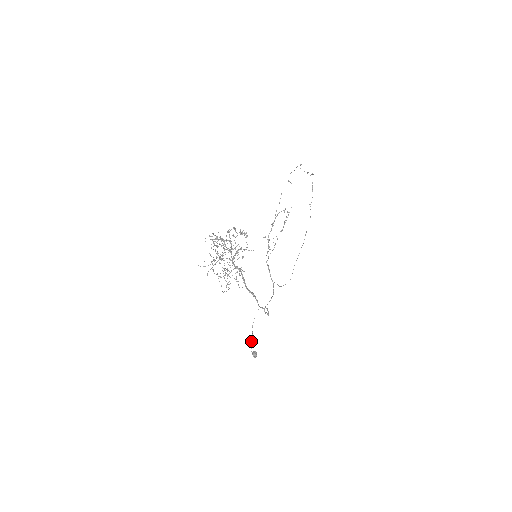
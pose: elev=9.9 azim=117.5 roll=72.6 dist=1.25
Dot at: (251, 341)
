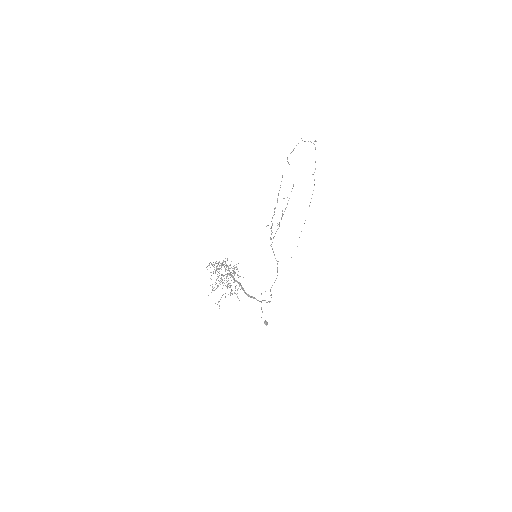
Dot at: occluded
